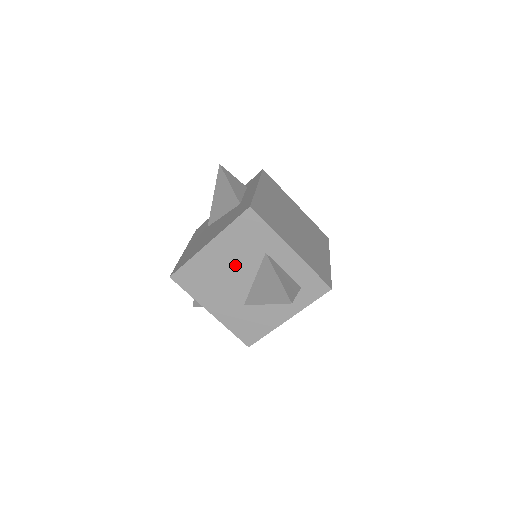
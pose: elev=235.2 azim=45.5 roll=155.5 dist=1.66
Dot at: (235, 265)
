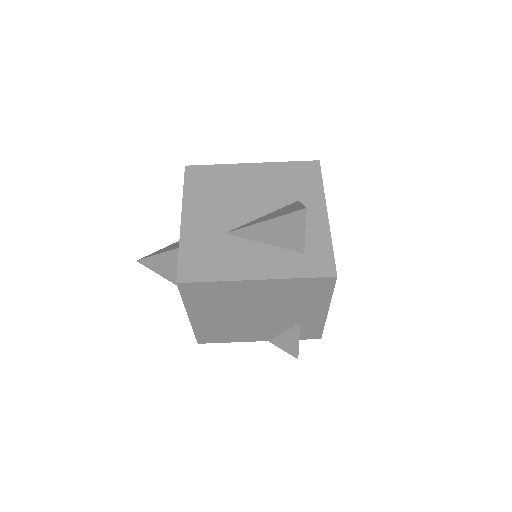
Dot at: (258, 193)
